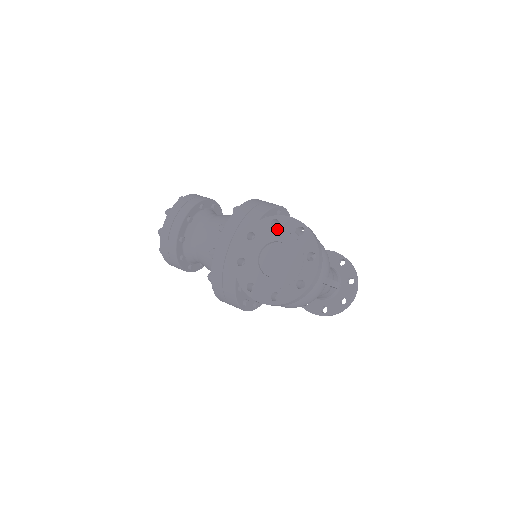
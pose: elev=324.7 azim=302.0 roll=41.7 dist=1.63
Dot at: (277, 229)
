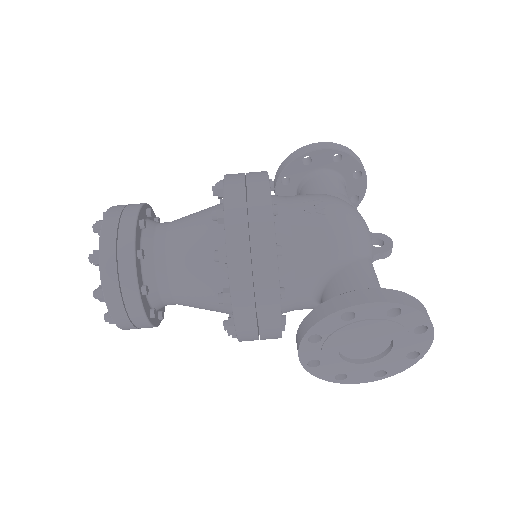
Dot at: (355, 321)
